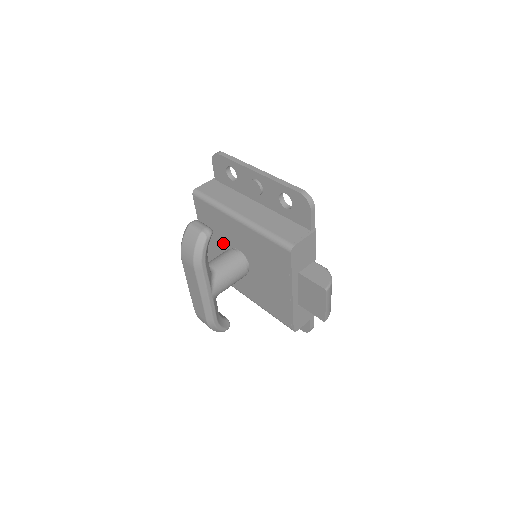
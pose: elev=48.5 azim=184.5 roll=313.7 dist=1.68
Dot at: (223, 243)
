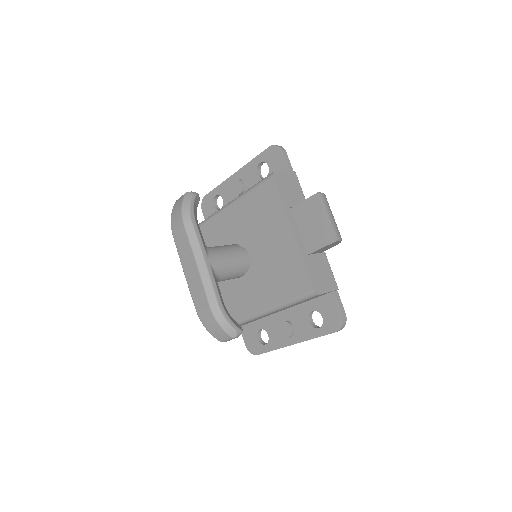
Dot at: occluded
